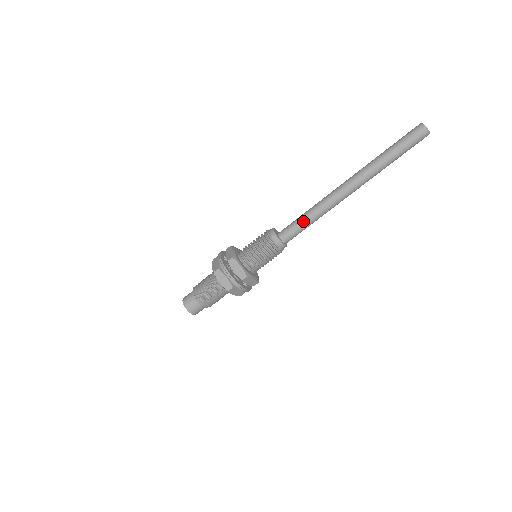
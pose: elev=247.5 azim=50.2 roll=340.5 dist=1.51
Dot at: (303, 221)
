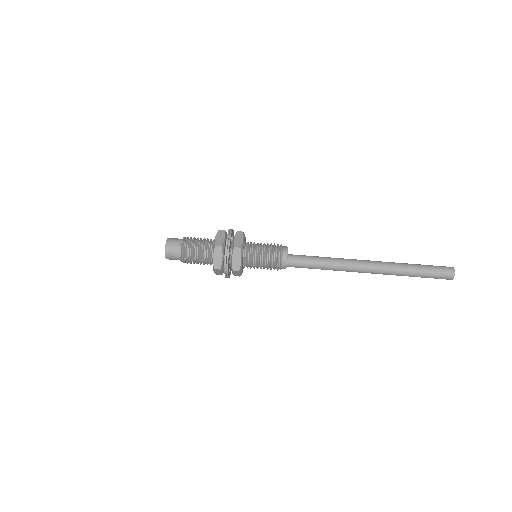
Dot at: (315, 263)
